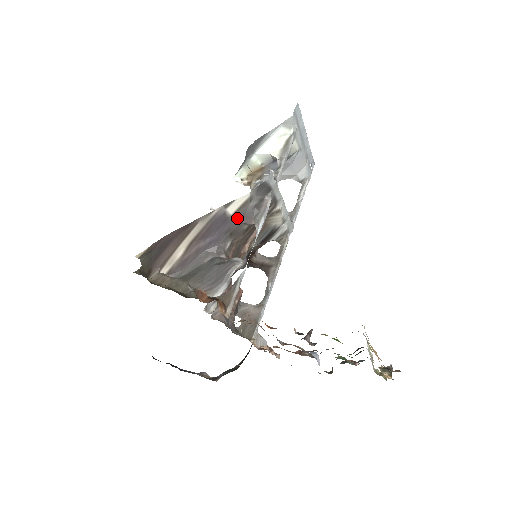
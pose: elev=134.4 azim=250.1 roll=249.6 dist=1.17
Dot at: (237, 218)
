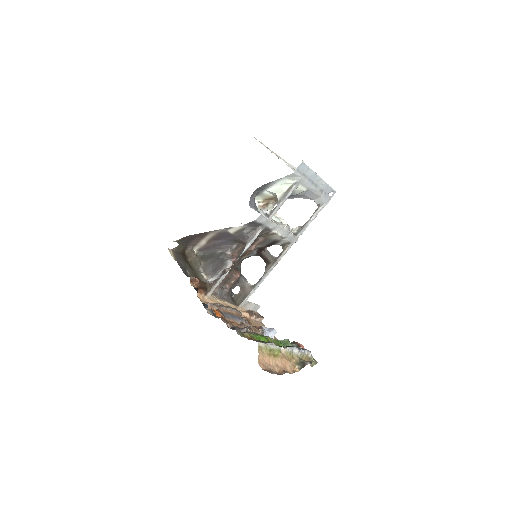
Dot at: (236, 236)
